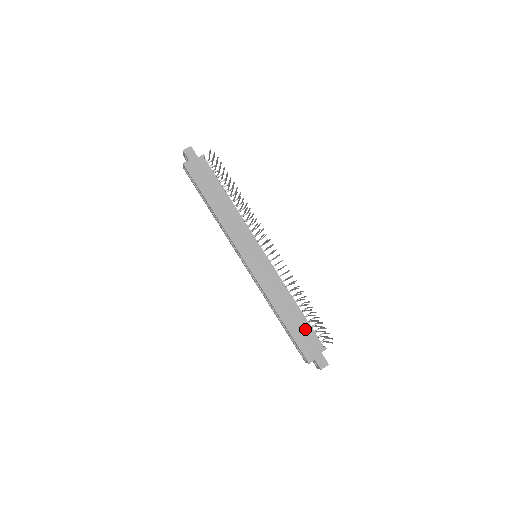
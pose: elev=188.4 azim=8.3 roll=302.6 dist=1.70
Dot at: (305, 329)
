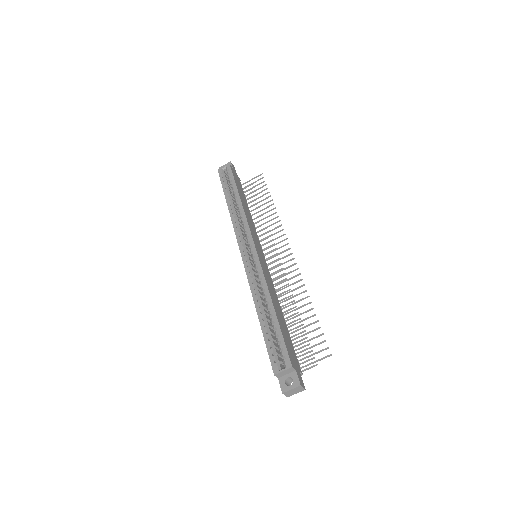
Dot at: (289, 338)
